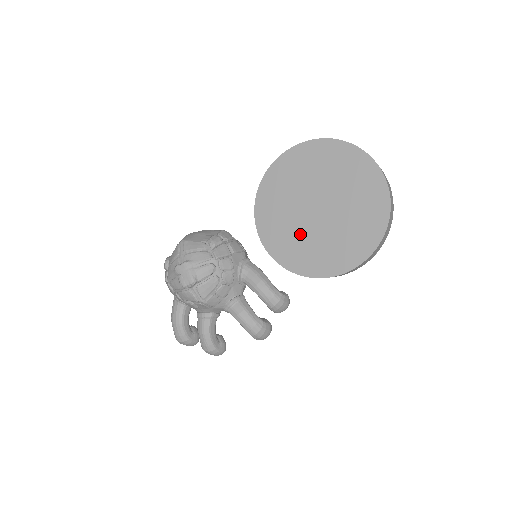
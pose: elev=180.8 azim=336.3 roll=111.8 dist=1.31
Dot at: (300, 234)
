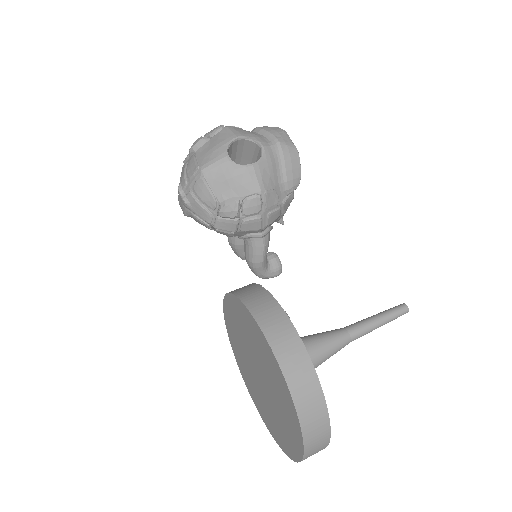
Dot at: (242, 349)
